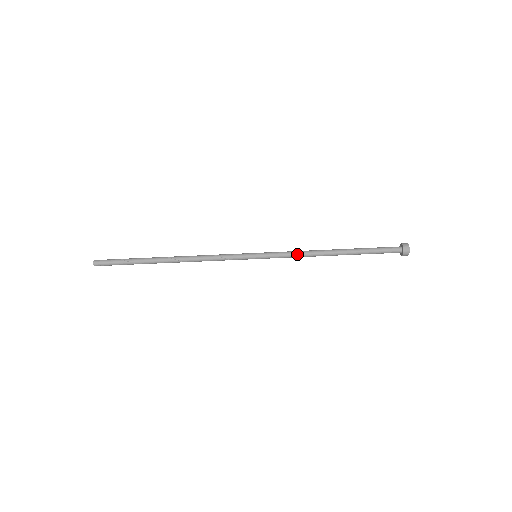
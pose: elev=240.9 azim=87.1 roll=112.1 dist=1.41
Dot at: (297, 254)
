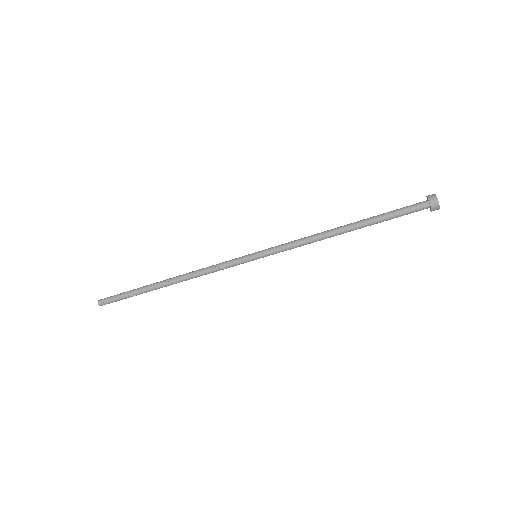
Dot at: (301, 244)
